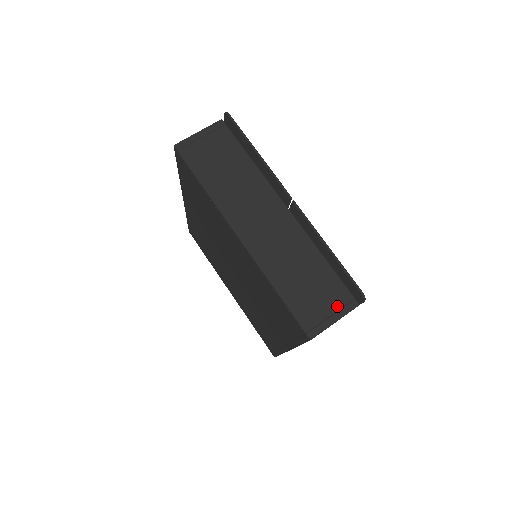
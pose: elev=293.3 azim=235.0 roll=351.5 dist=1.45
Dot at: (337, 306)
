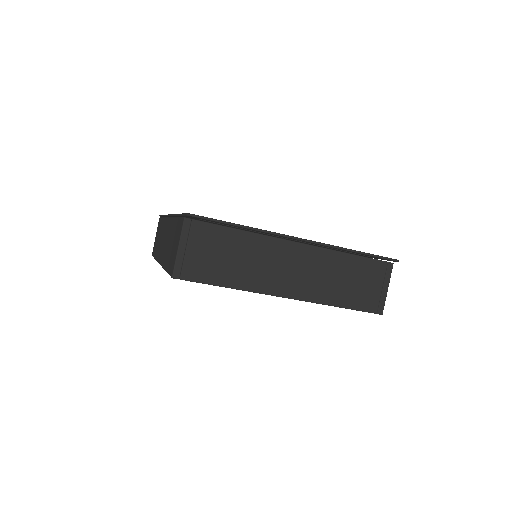
Dot at: (382, 278)
